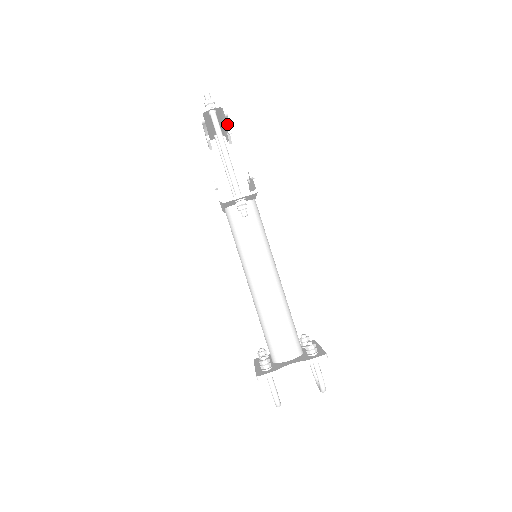
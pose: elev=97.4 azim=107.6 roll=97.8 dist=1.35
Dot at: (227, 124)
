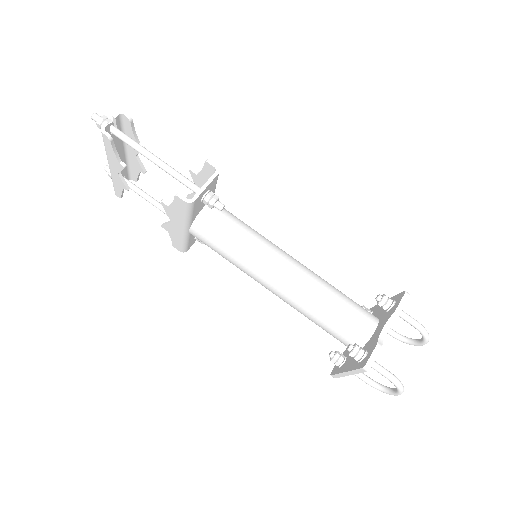
Dot at: (135, 136)
